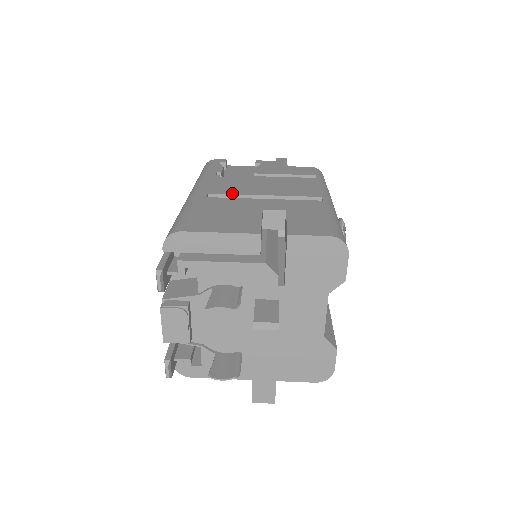
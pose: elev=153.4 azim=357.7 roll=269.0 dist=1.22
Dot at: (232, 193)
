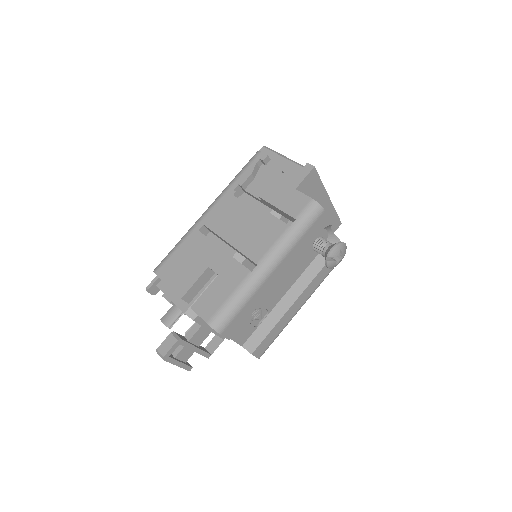
Dot at: (215, 231)
